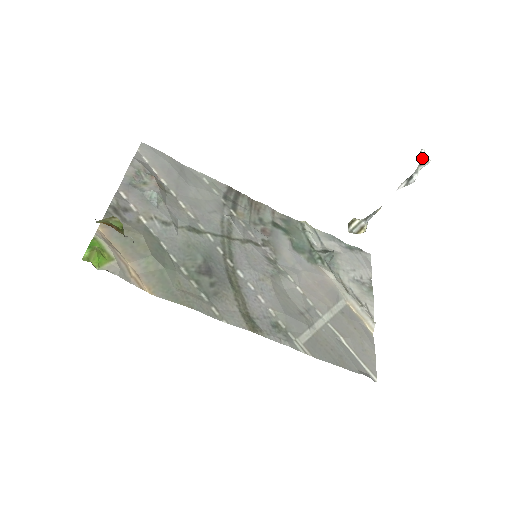
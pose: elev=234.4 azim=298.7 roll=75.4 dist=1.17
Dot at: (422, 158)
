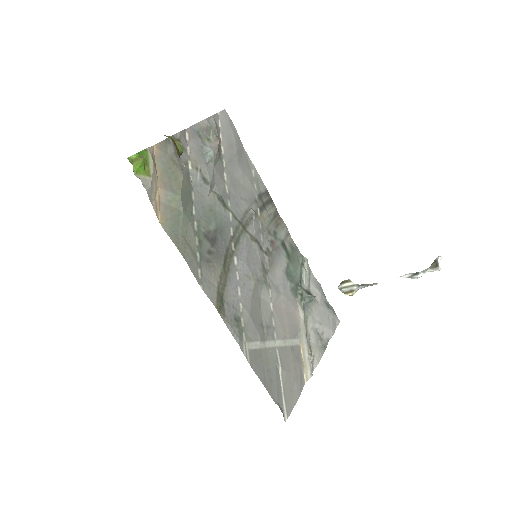
Dot at: (436, 263)
